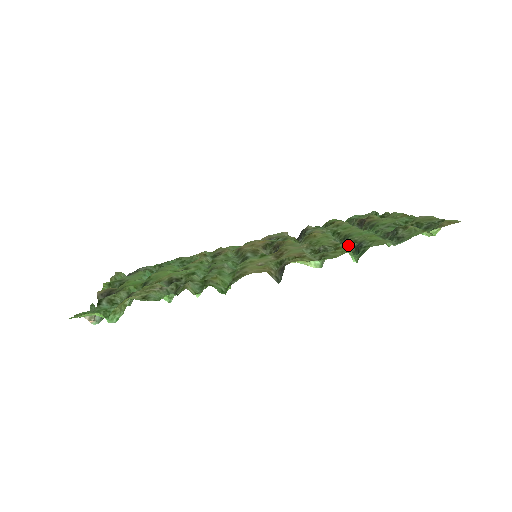
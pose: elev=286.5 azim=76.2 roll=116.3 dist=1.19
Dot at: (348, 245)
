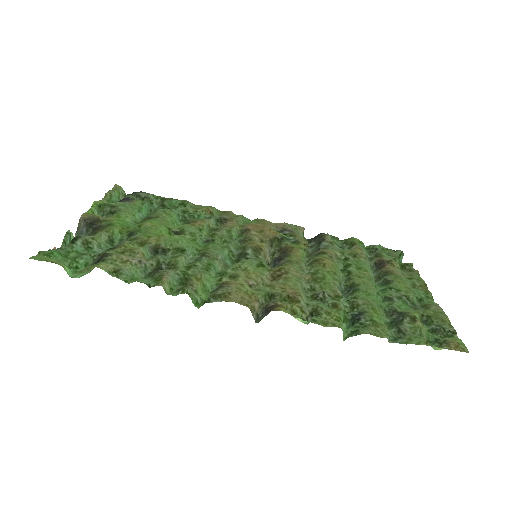
Dot at: (348, 305)
